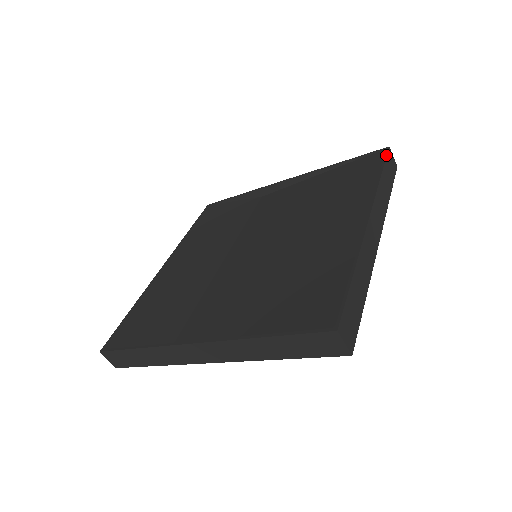
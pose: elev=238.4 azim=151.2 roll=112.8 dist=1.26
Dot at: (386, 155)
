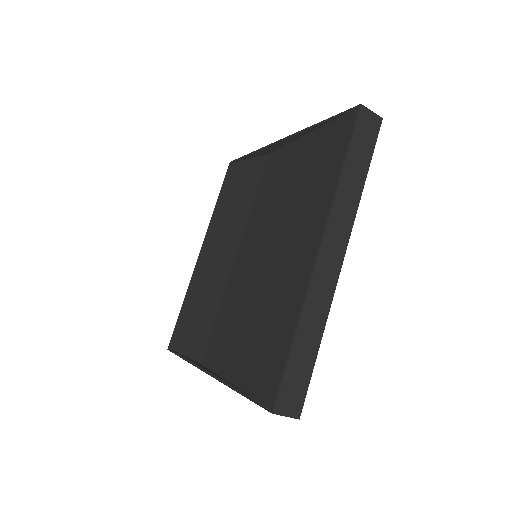
Dot at: (354, 125)
